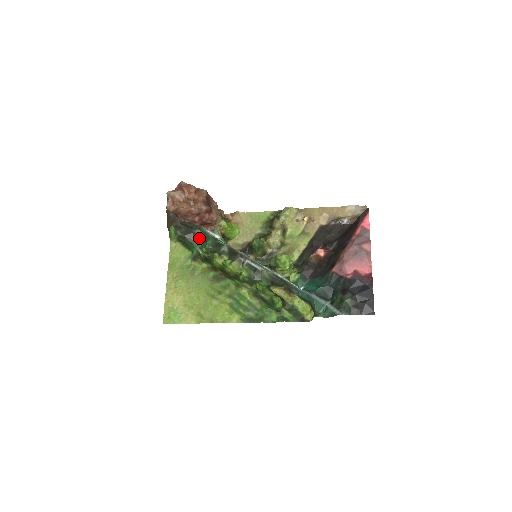
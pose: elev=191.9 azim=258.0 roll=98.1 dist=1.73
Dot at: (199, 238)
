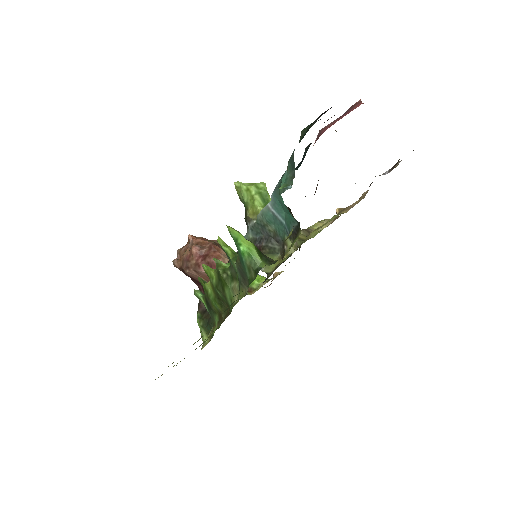
Dot at: occluded
